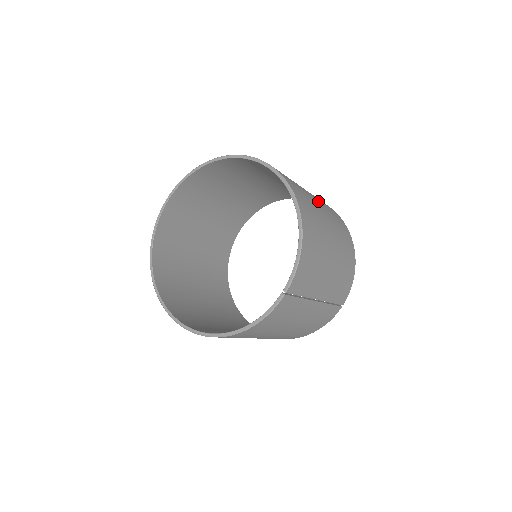
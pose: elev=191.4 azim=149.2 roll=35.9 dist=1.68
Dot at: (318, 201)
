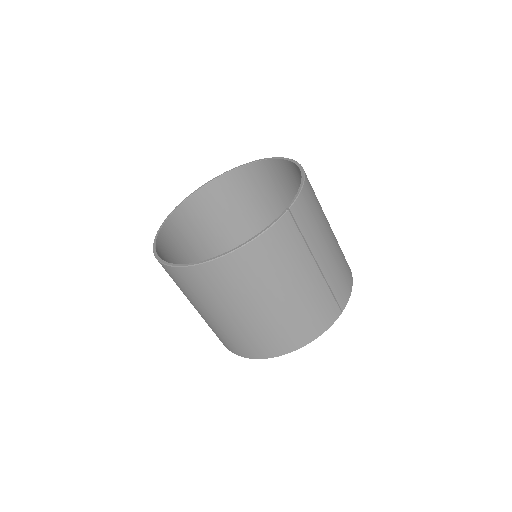
Dot at: occluded
